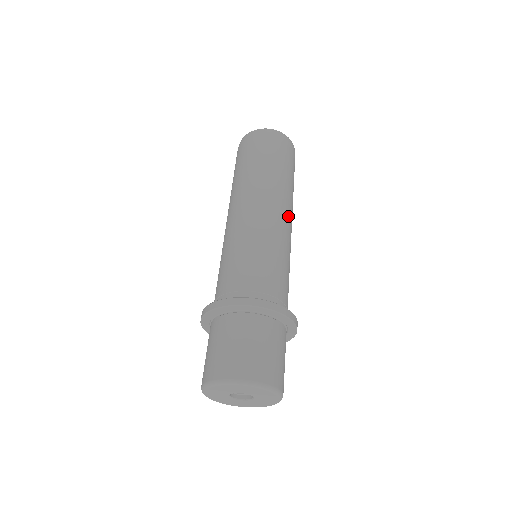
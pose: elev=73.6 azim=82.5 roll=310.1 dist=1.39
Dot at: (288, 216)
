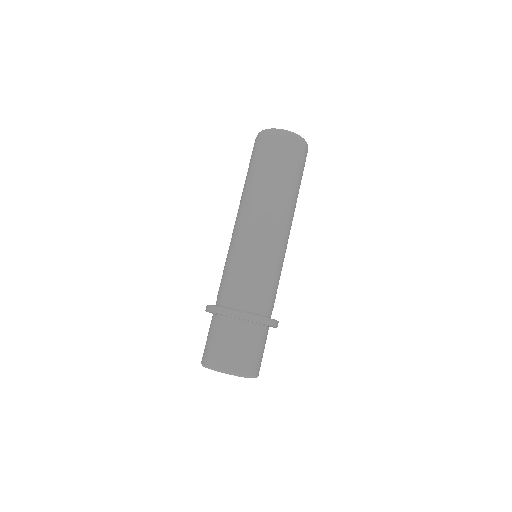
Dot at: (286, 226)
